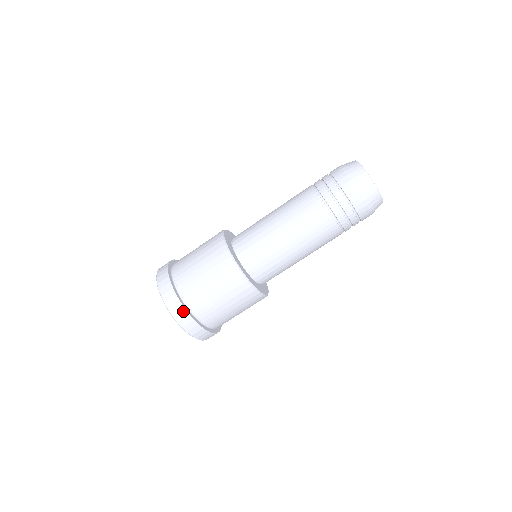
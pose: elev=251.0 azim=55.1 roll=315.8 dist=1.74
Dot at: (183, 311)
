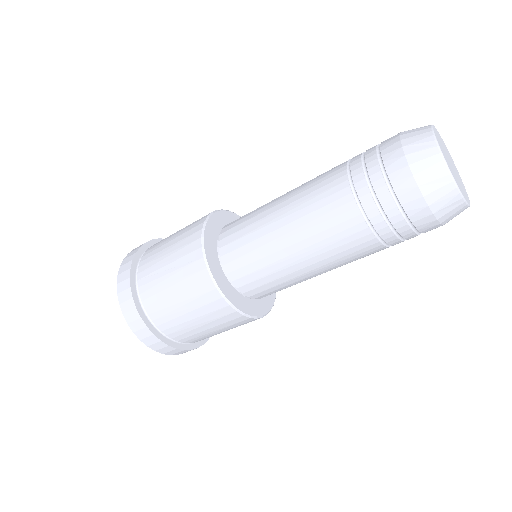
Dot at: (168, 348)
